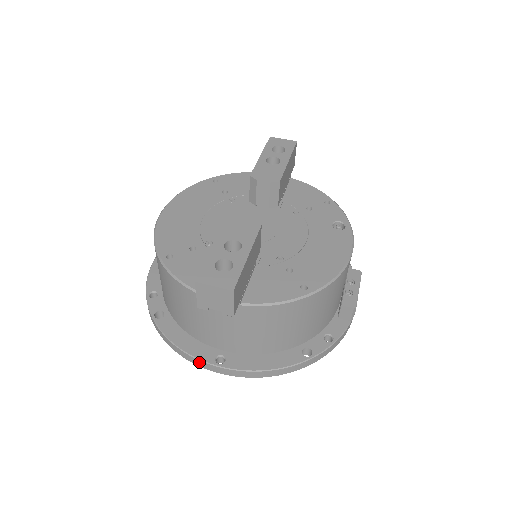
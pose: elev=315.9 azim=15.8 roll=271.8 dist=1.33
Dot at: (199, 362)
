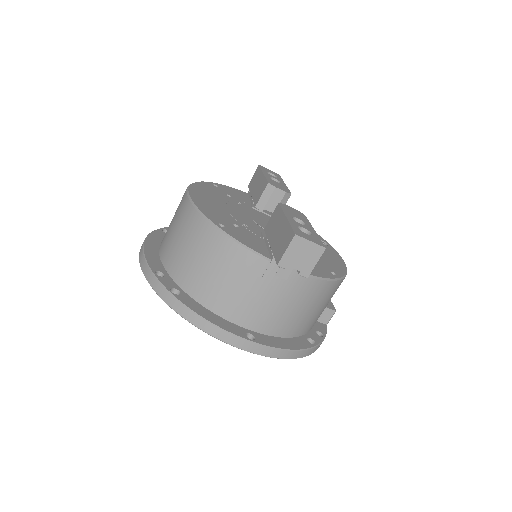
Dot at: (231, 337)
